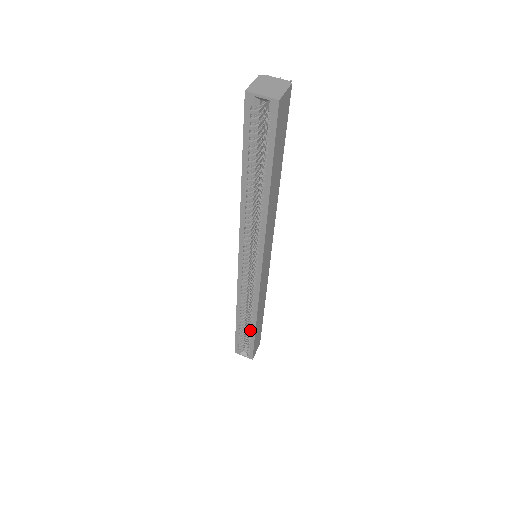
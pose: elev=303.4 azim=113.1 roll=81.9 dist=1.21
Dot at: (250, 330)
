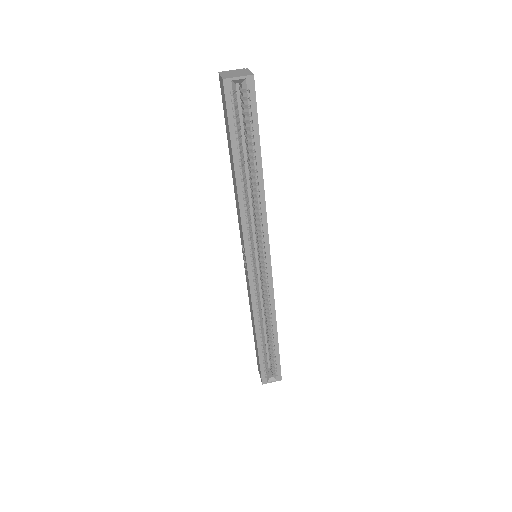
Dot at: (272, 343)
